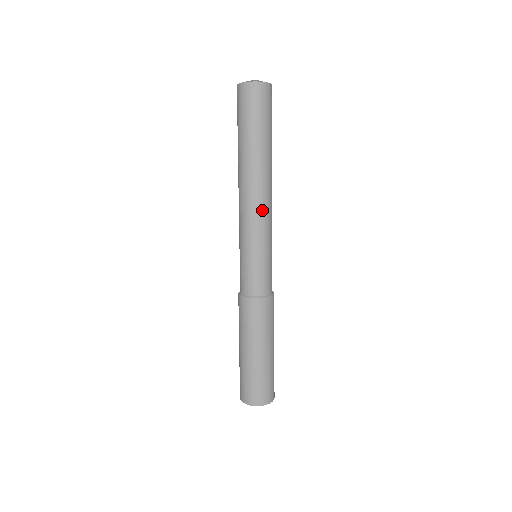
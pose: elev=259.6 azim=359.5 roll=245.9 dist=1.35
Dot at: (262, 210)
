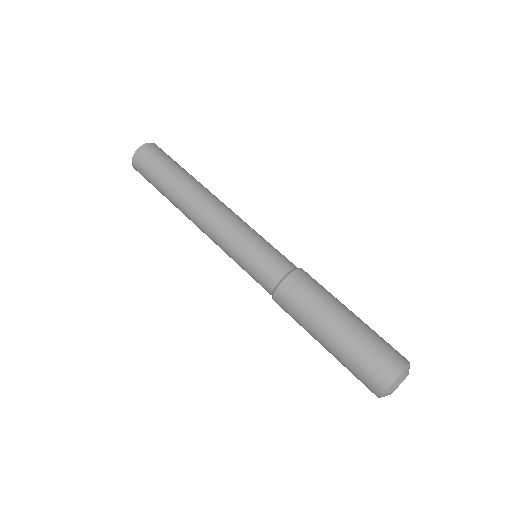
Dot at: (233, 212)
